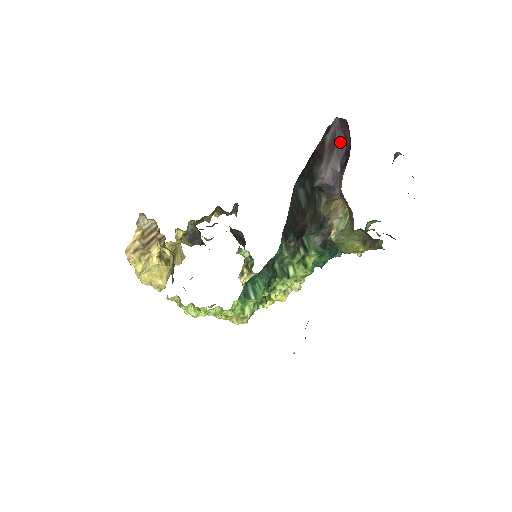
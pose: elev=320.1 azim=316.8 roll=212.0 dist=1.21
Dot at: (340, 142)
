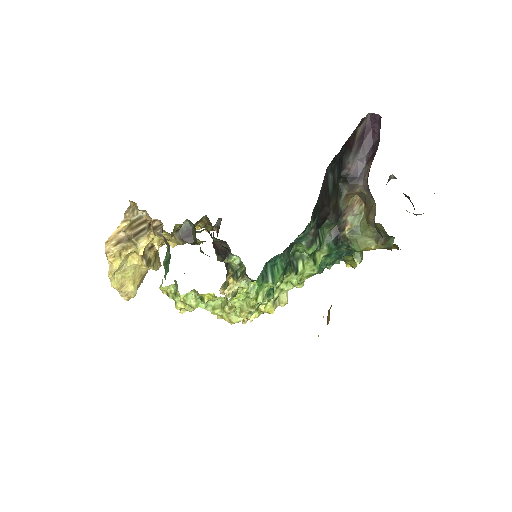
Dot at: (368, 137)
